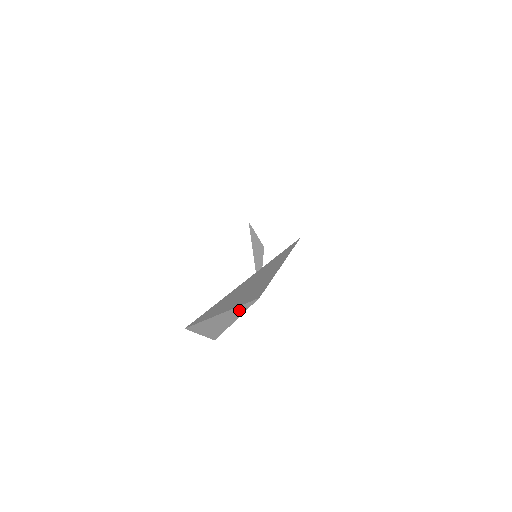
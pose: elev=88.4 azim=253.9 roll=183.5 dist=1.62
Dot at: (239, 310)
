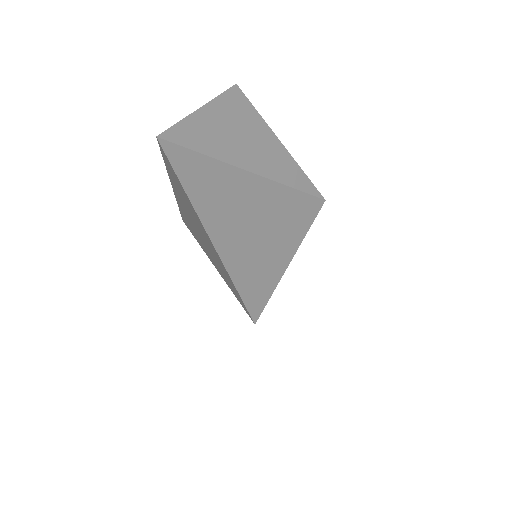
Dot at: (225, 275)
